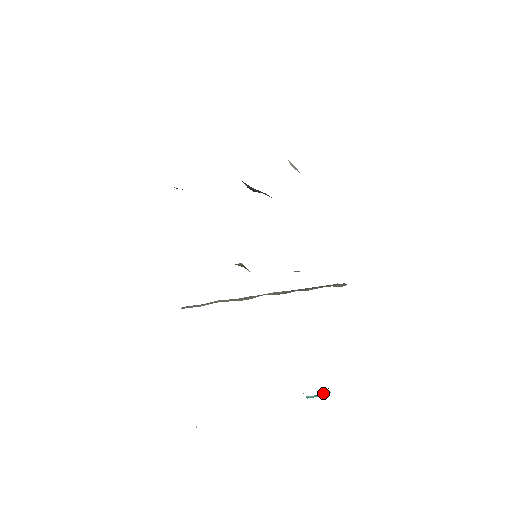
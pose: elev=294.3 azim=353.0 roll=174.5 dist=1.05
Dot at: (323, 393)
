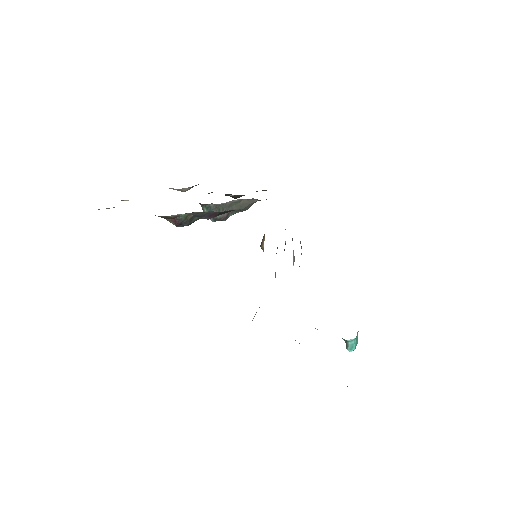
Dot at: (357, 333)
